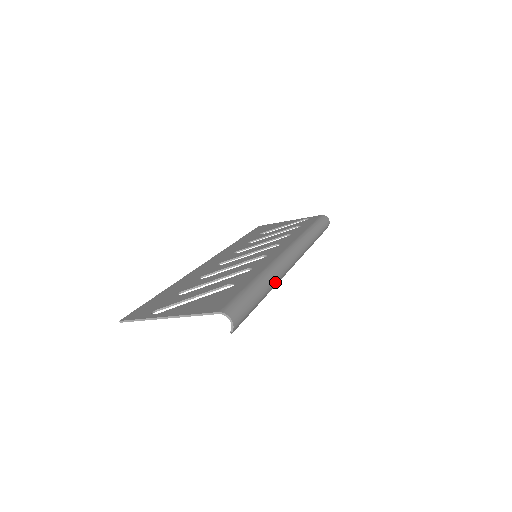
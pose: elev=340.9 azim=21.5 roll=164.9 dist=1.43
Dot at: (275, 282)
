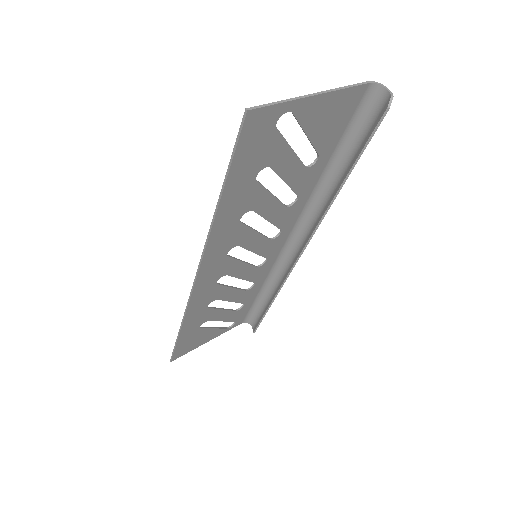
Dot at: (330, 197)
